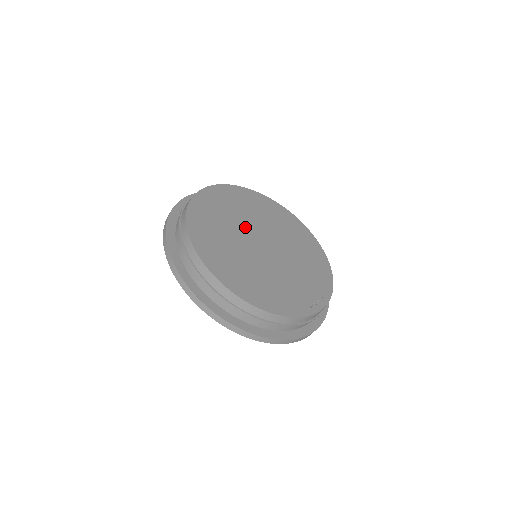
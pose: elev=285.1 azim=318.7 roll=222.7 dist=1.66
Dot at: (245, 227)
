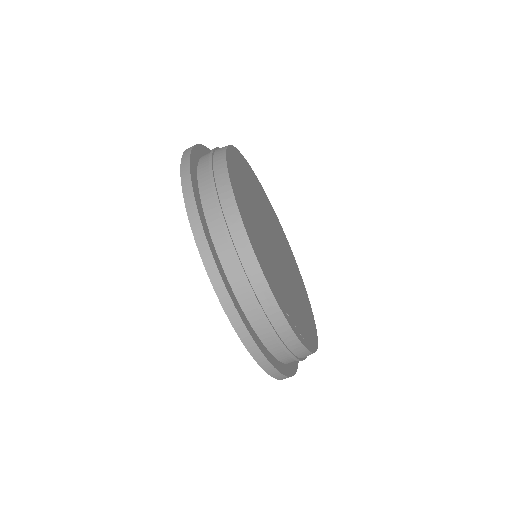
Dot at: (269, 222)
